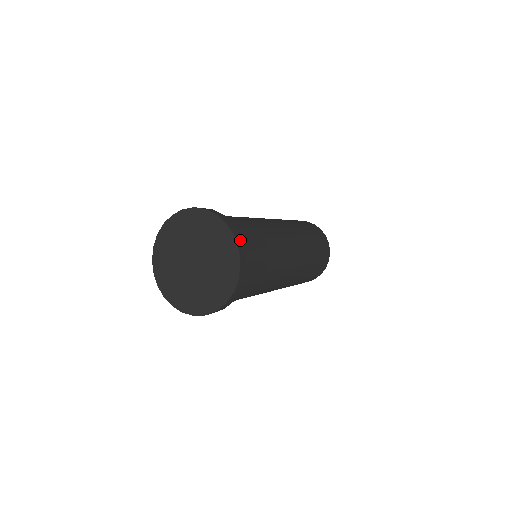
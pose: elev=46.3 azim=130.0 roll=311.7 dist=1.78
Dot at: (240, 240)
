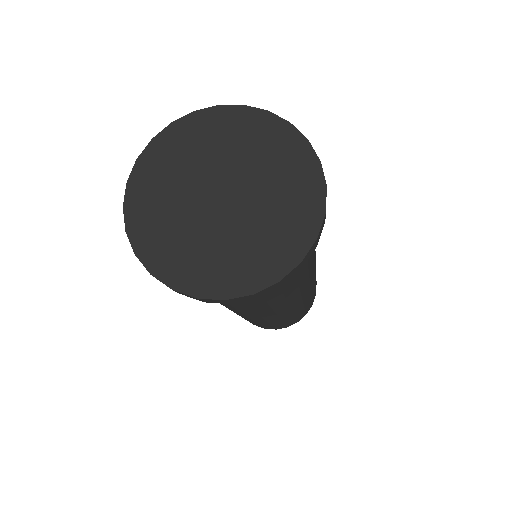
Dot at: occluded
